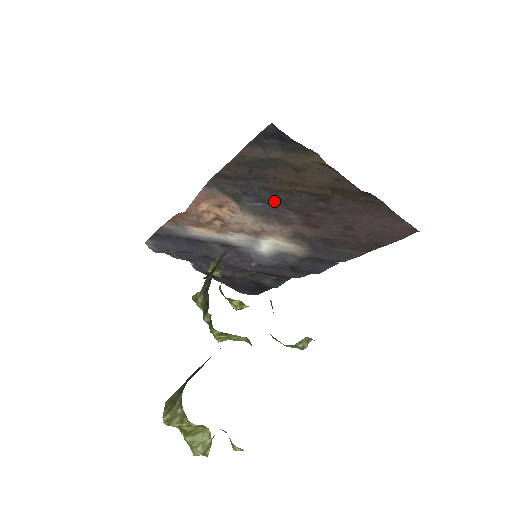
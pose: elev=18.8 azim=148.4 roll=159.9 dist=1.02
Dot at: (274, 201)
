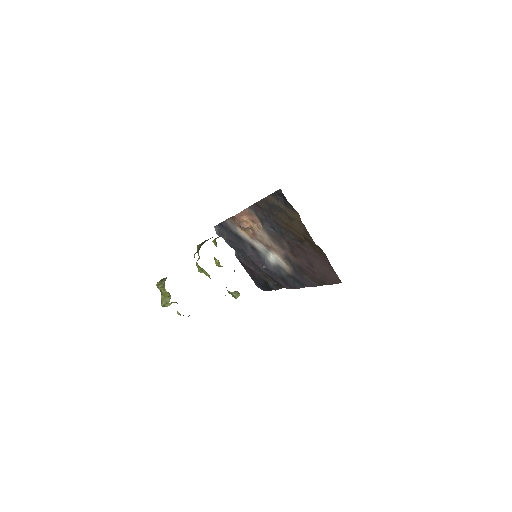
Dot at: (279, 231)
